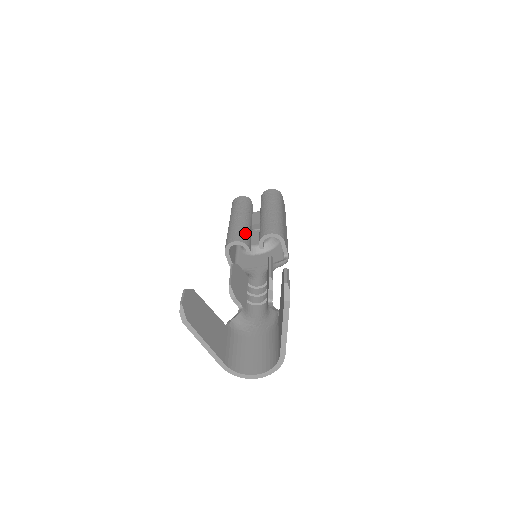
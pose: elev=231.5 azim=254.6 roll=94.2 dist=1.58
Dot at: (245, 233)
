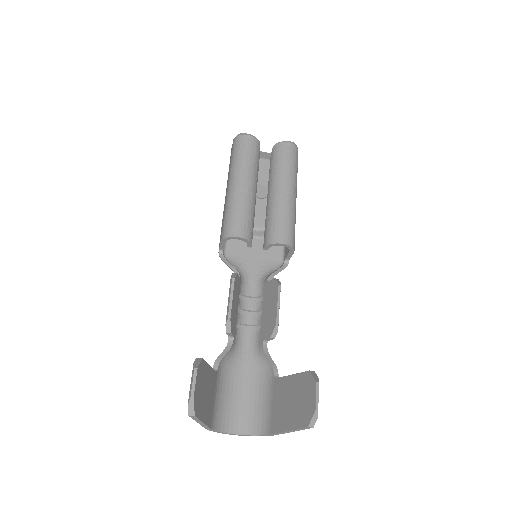
Dot at: (251, 220)
